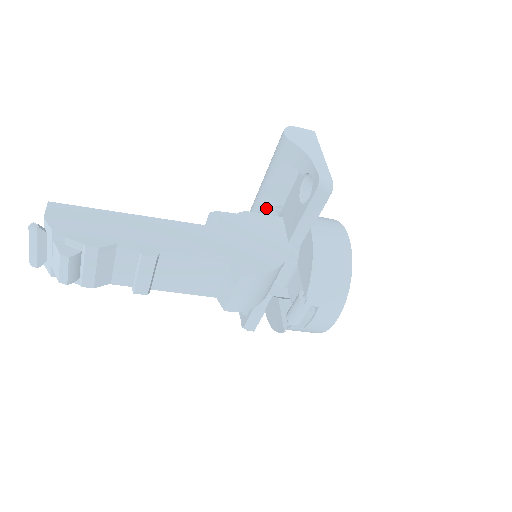
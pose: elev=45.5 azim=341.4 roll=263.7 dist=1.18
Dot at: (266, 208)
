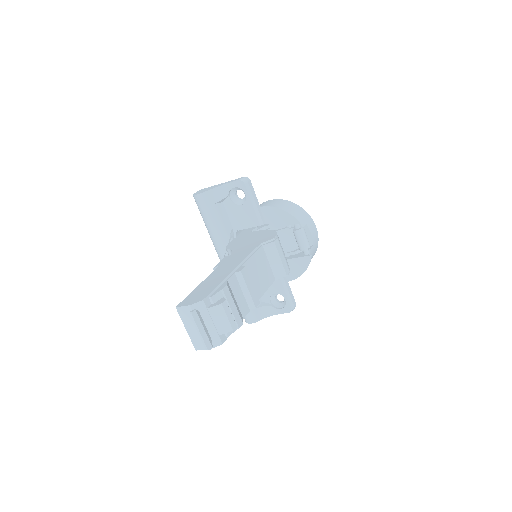
Dot at: (228, 239)
